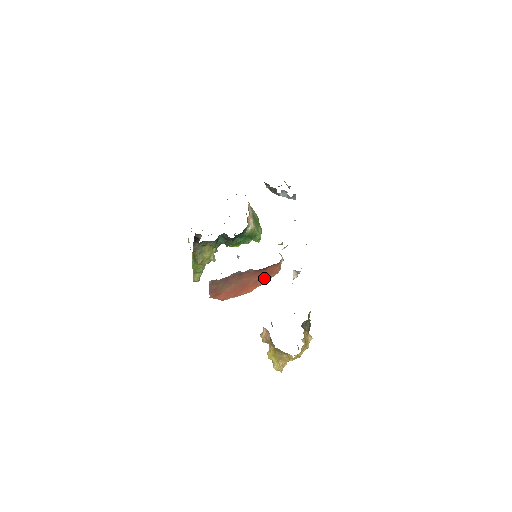
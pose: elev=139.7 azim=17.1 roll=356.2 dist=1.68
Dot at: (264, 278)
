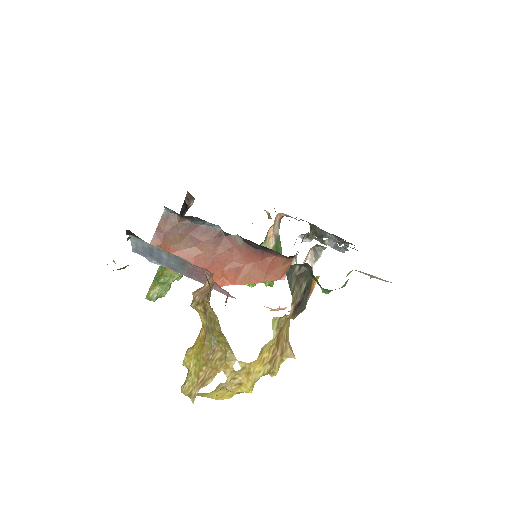
Dot at: (253, 273)
